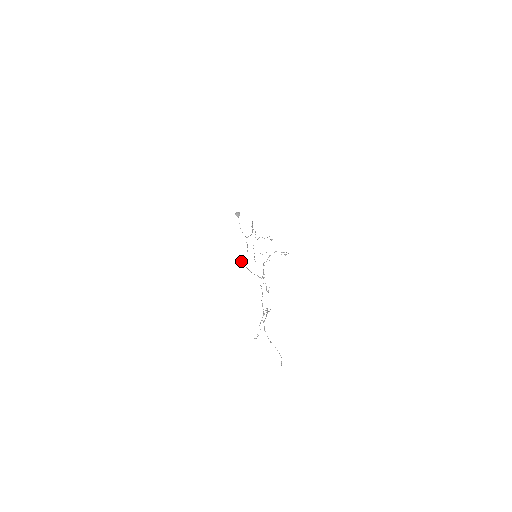
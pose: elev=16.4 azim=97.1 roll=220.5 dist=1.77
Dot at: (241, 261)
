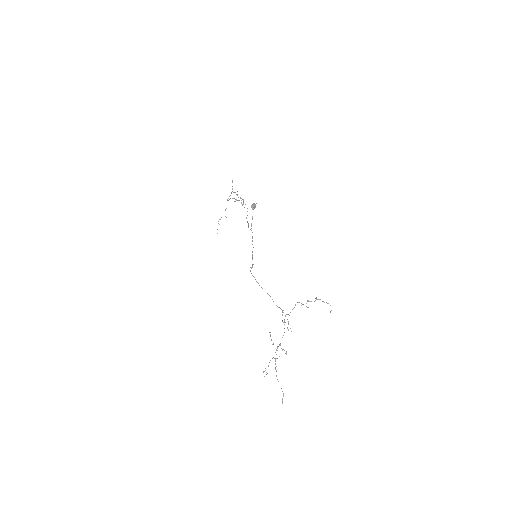
Dot at: occluded
